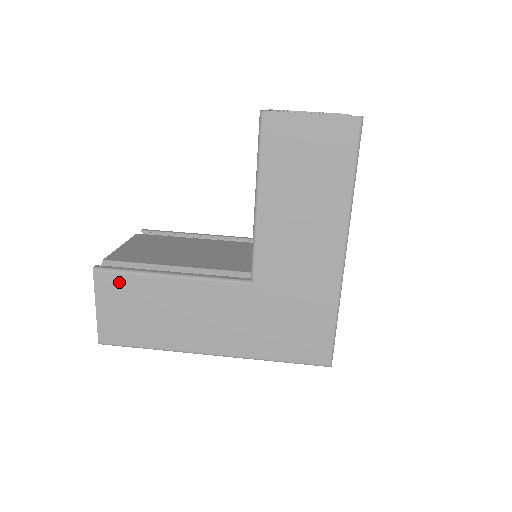
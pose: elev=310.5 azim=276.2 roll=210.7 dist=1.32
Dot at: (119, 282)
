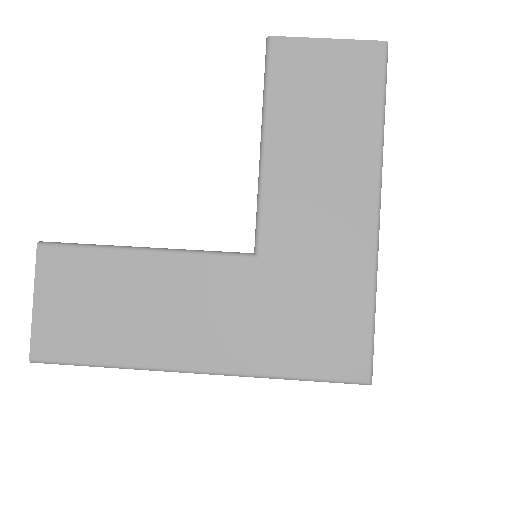
Dot at: (72, 261)
